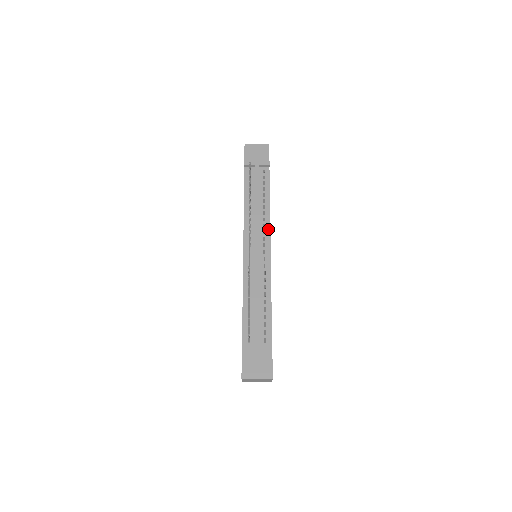
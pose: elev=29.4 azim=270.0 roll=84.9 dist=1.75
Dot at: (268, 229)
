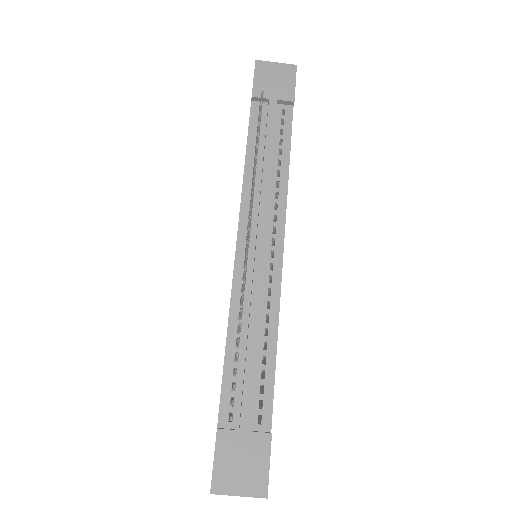
Dot at: (282, 213)
